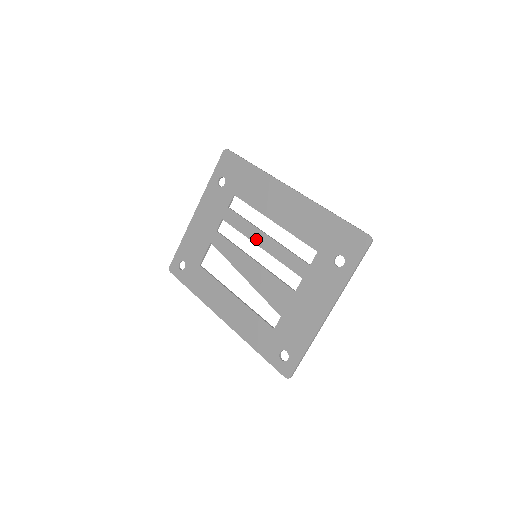
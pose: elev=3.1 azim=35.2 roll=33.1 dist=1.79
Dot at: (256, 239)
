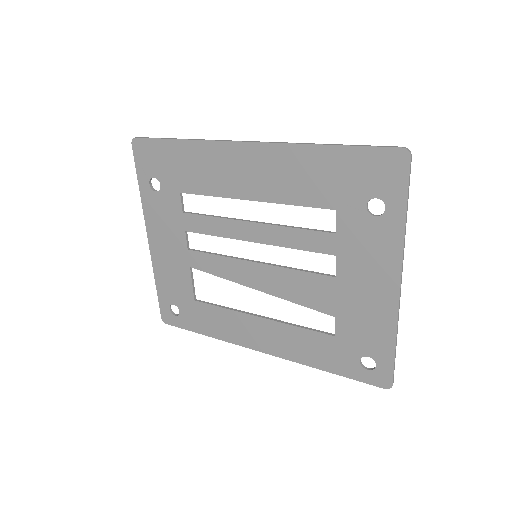
Dot at: (243, 235)
